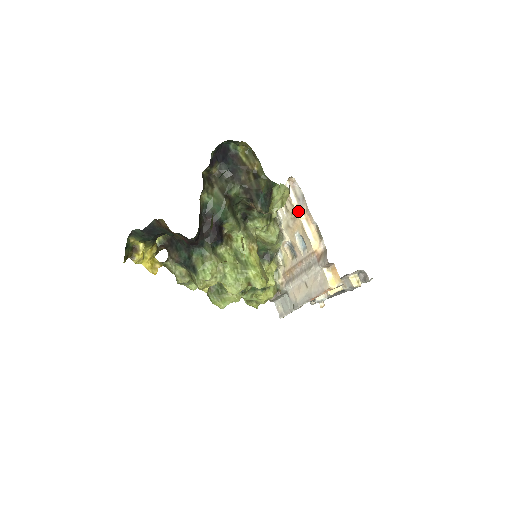
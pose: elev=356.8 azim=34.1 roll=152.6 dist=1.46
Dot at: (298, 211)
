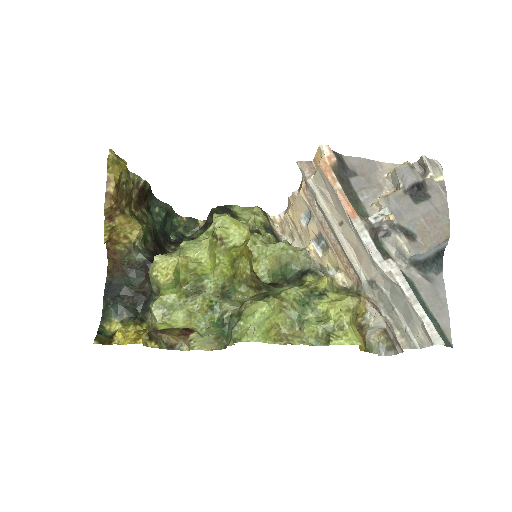
Dot at: (286, 213)
